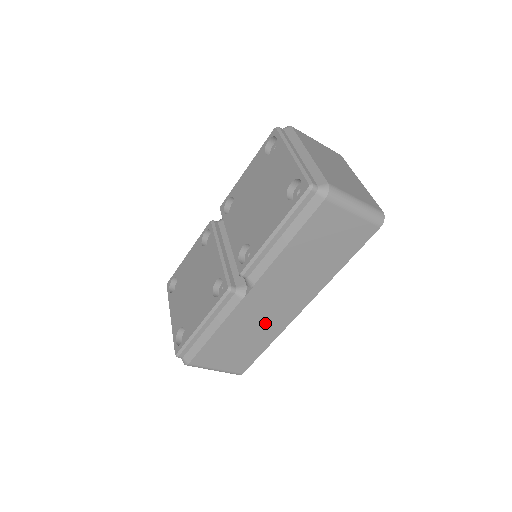
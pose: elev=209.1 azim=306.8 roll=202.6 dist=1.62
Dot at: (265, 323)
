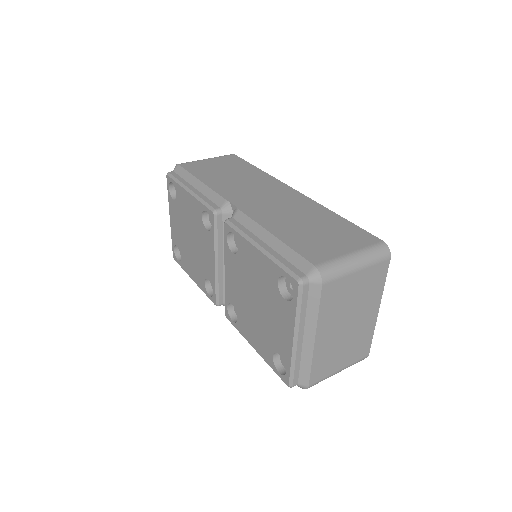
Dot at: occluded
